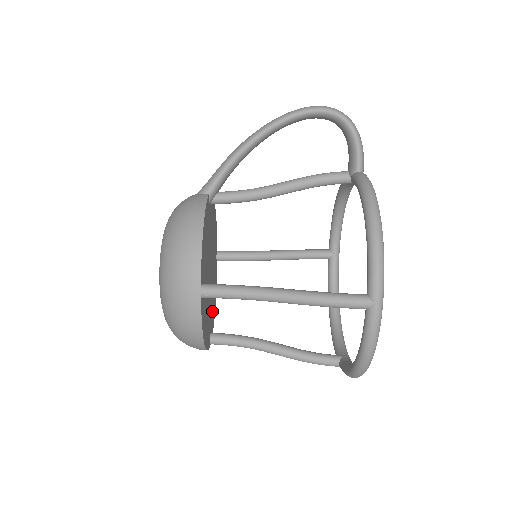
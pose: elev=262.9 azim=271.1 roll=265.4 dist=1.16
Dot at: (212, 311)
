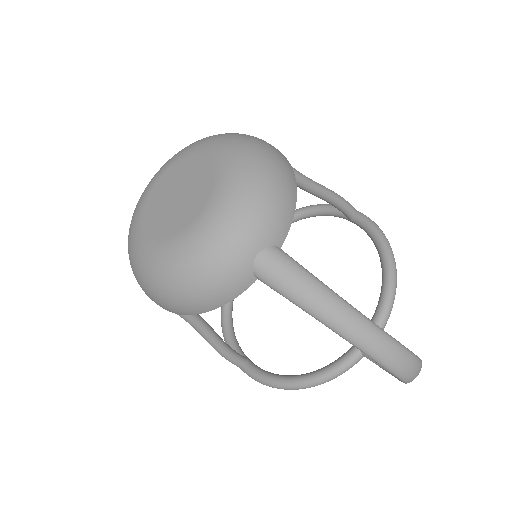
Dot at: occluded
